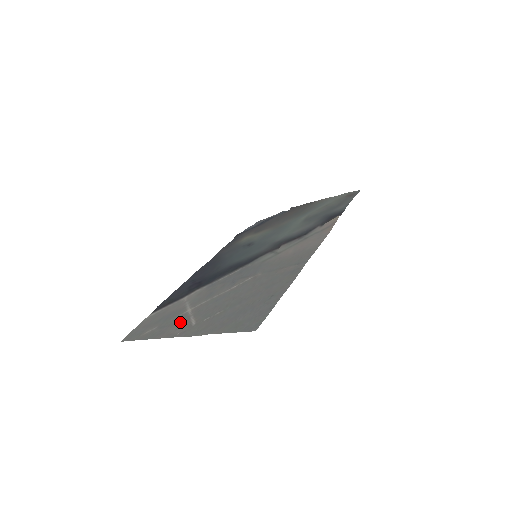
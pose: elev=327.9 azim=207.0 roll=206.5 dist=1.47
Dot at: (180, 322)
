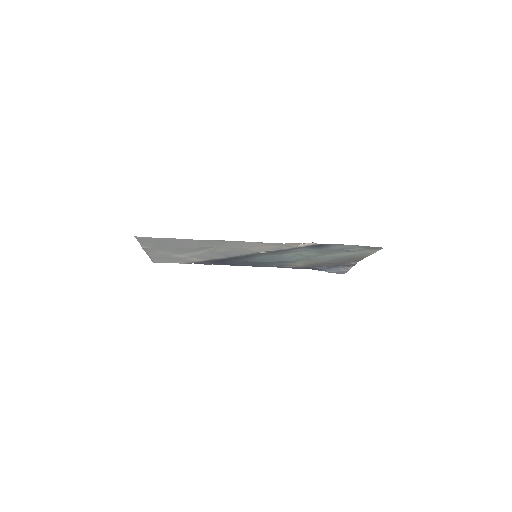
Dot at: (164, 254)
